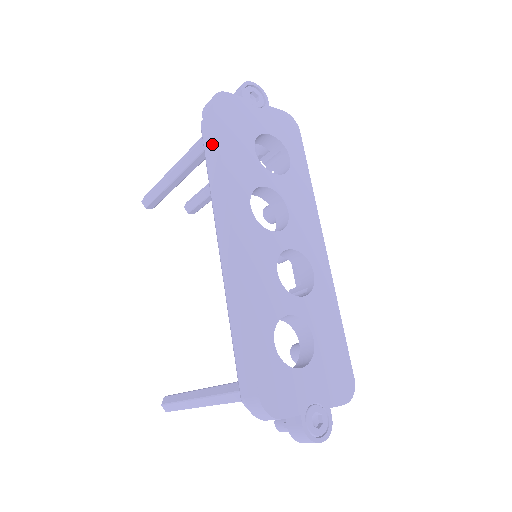
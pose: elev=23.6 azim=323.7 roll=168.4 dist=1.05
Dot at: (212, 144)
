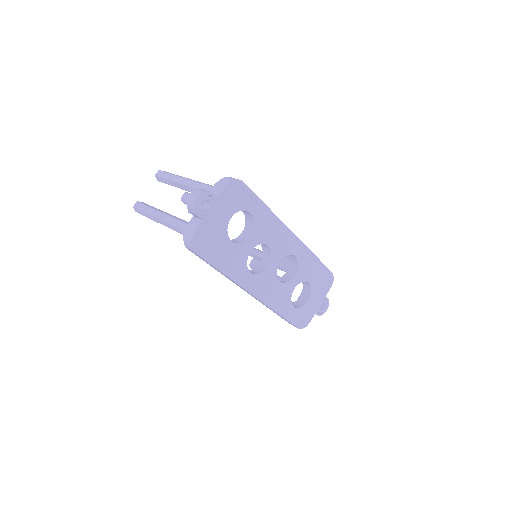
Dot at: (210, 265)
